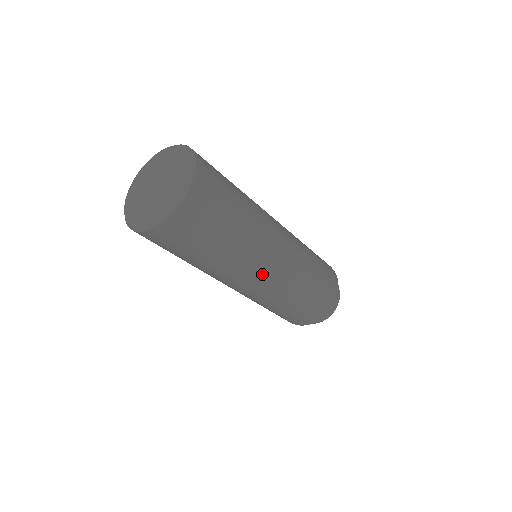
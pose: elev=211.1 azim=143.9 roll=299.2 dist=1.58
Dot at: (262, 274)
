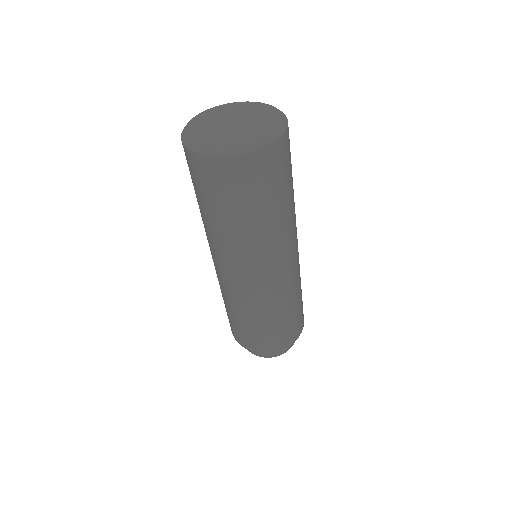
Dot at: (297, 239)
